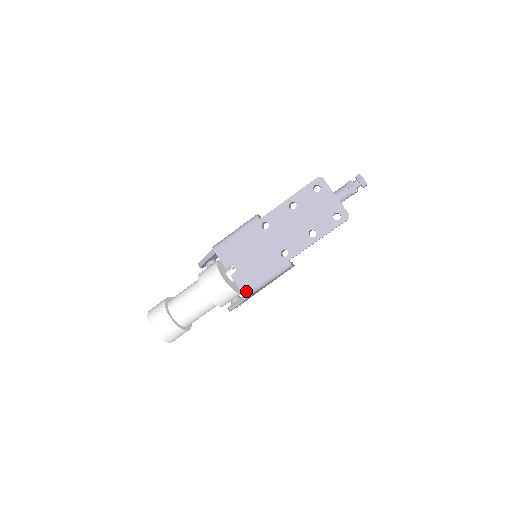
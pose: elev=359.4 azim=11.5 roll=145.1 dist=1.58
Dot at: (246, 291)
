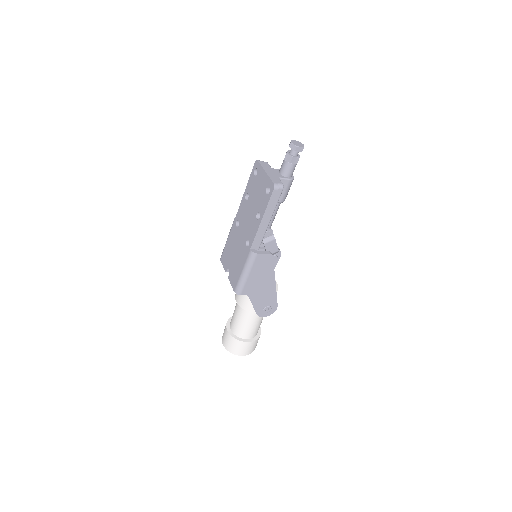
Dot at: (235, 288)
